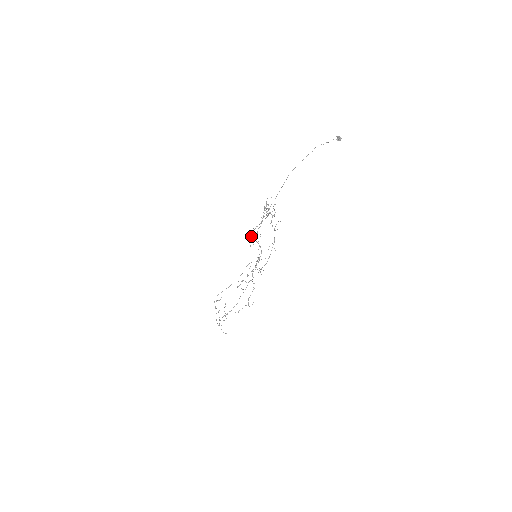
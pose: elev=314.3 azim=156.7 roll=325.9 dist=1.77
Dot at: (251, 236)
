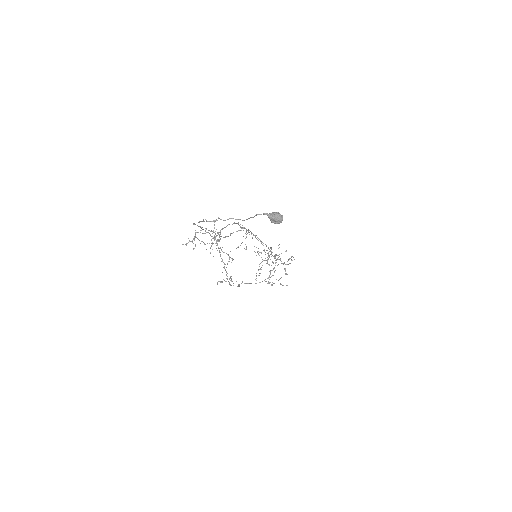
Dot at: occluded
